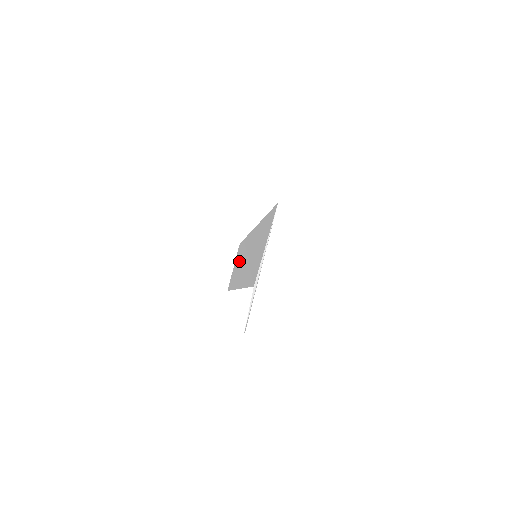
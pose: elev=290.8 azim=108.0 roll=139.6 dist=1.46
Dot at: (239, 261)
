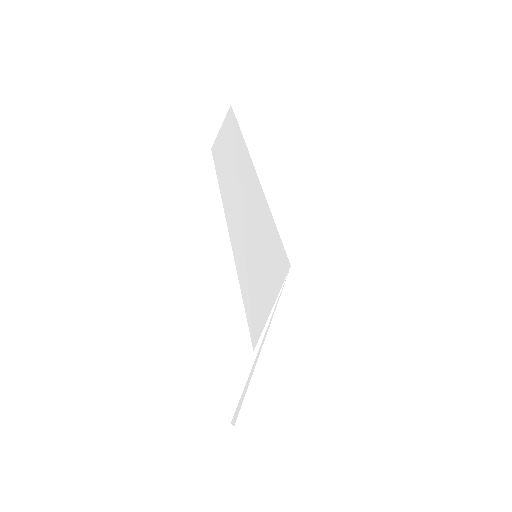
Dot at: (230, 148)
